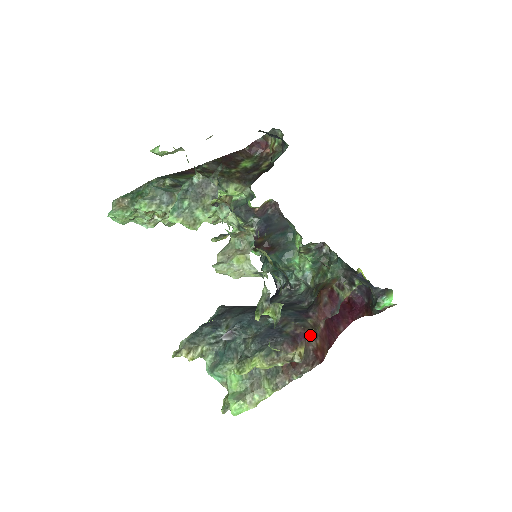
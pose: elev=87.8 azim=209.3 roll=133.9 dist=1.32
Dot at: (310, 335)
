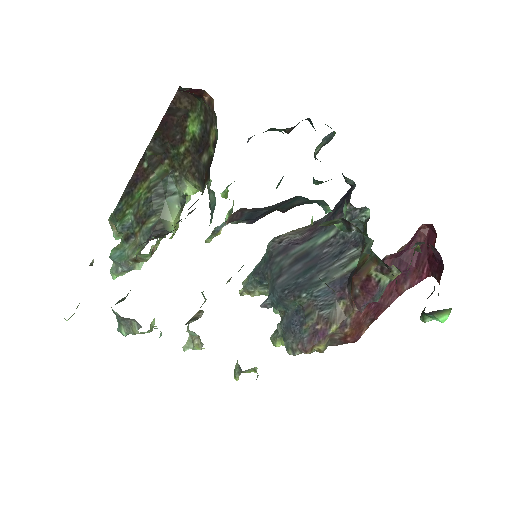
Dot at: (332, 332)
